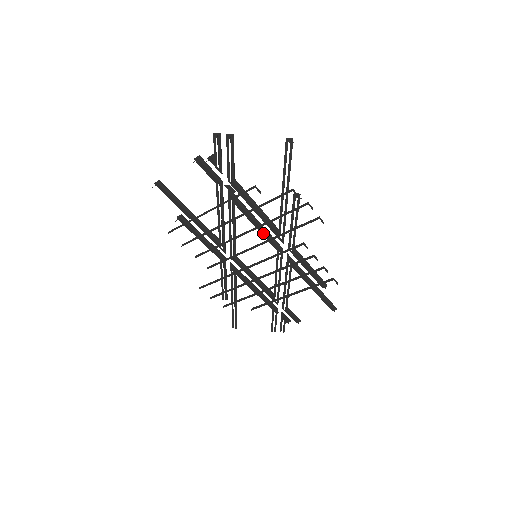
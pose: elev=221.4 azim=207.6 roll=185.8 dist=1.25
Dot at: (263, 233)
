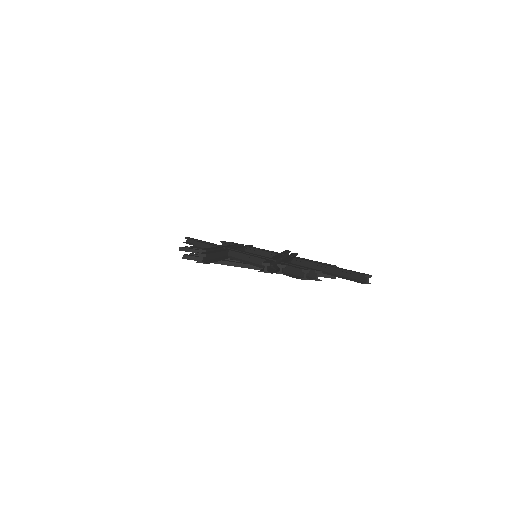
Dot at: (278, 261)
